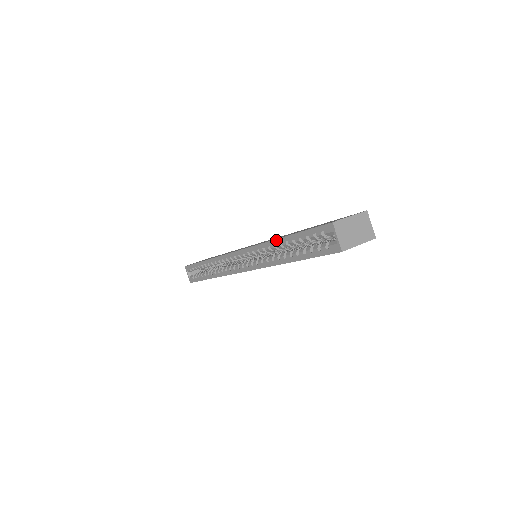
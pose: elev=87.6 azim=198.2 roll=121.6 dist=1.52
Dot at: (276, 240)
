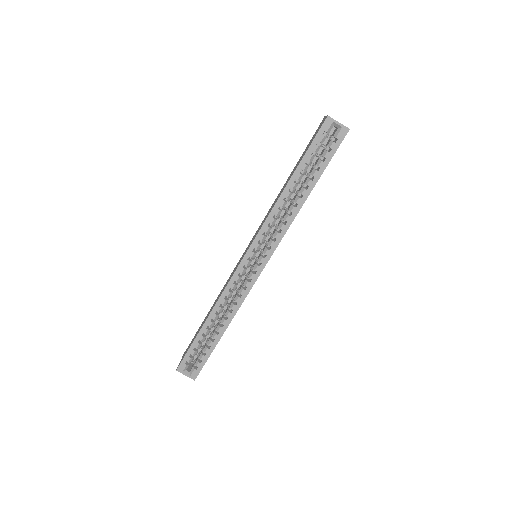
Dot at: (283, 192)
